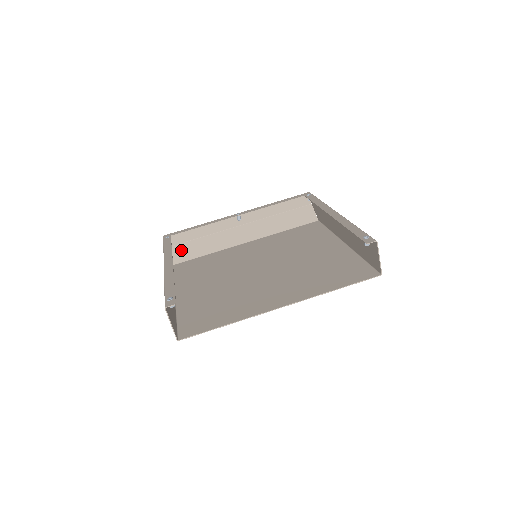
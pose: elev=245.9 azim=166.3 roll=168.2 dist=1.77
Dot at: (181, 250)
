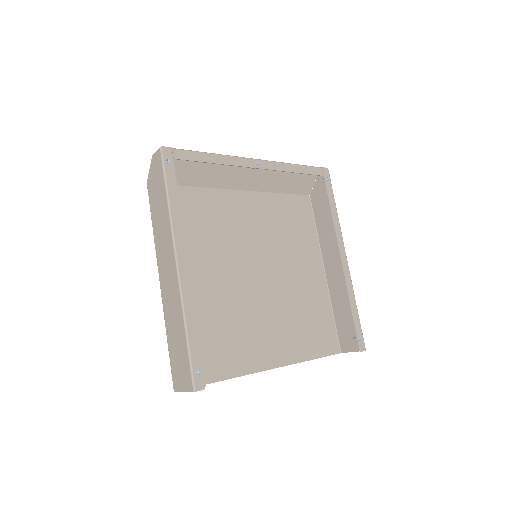
Dot at: occluded
